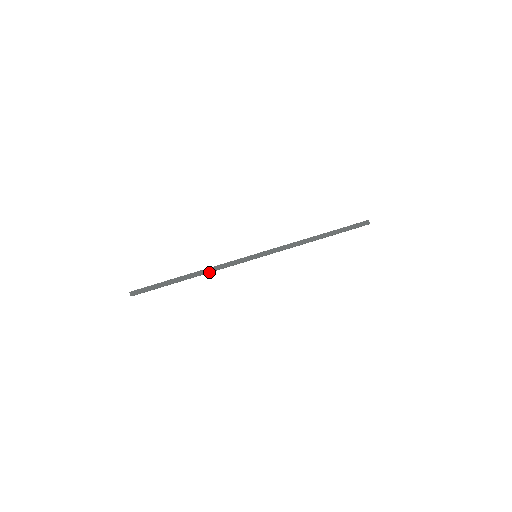
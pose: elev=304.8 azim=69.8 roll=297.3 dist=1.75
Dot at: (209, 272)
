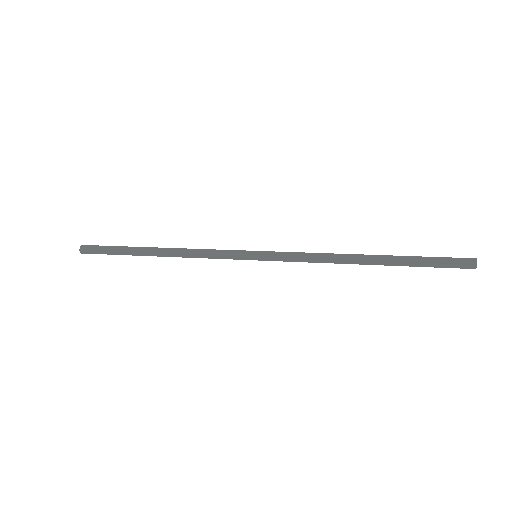
Dot at: (181, 254)
